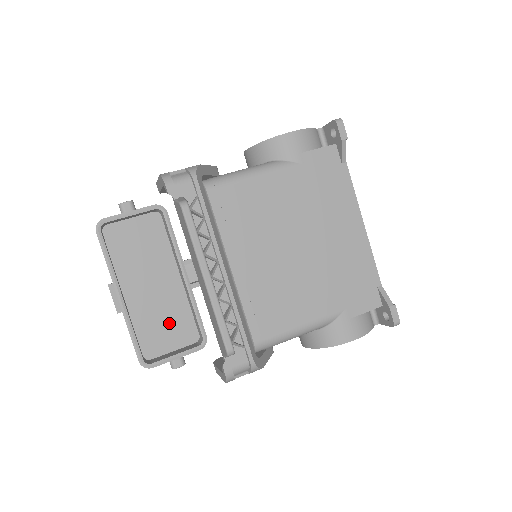
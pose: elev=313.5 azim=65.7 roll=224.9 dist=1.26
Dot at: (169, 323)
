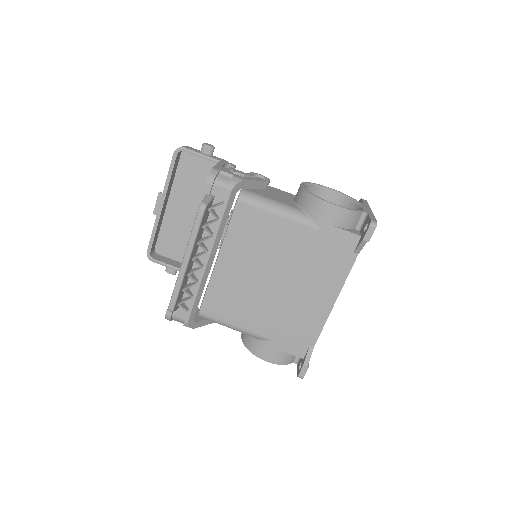
Dot at: (184, 242)
